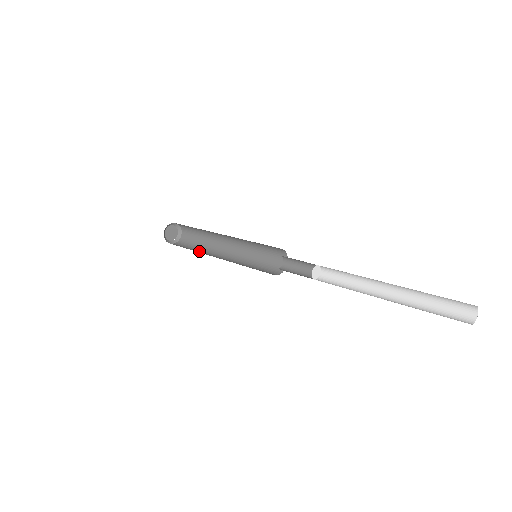
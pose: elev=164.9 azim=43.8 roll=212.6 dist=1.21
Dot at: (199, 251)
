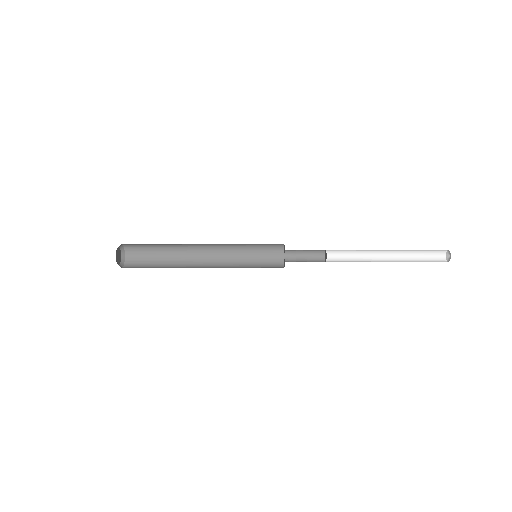
Dot at: (170, 267)
